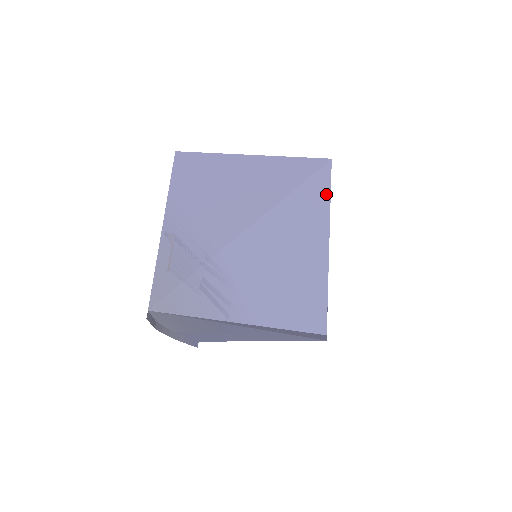
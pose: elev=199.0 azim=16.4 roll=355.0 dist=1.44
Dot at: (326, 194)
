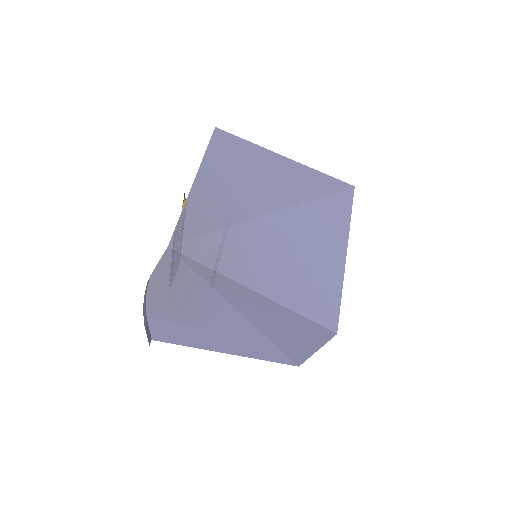
Dot at: (348, 211)
